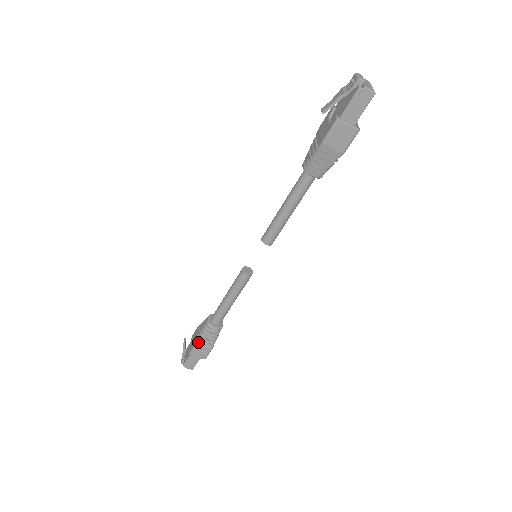
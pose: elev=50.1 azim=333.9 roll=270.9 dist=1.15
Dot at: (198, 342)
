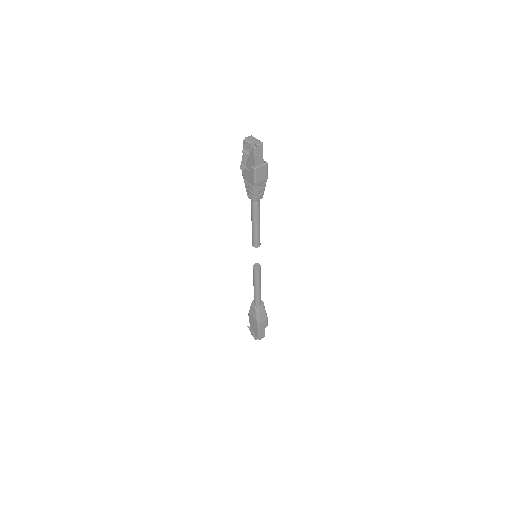
Dot at: (258, 322)
